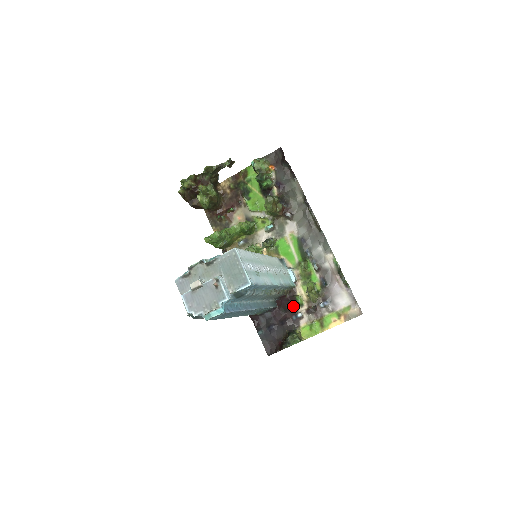
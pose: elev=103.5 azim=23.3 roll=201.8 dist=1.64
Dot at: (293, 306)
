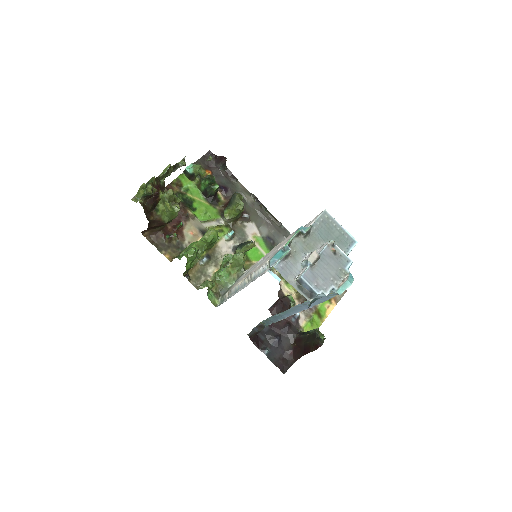
Dot at: (288, 308)
